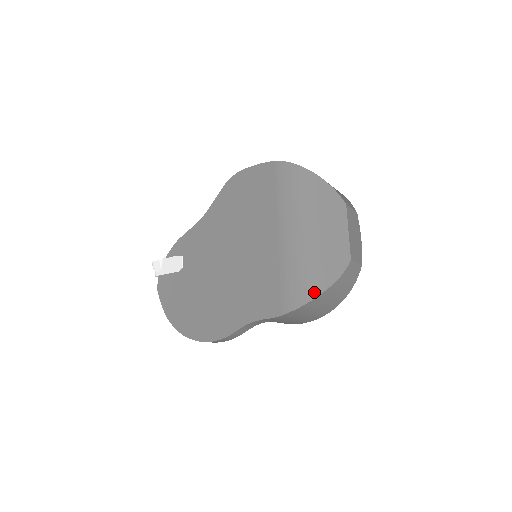
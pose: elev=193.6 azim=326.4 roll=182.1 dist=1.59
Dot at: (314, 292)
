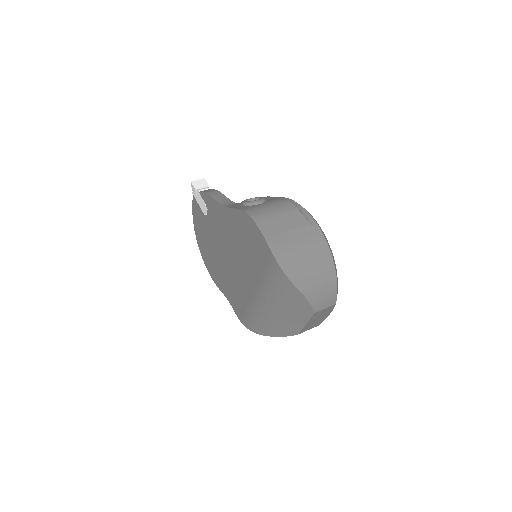
Dot at: (261, 333)
